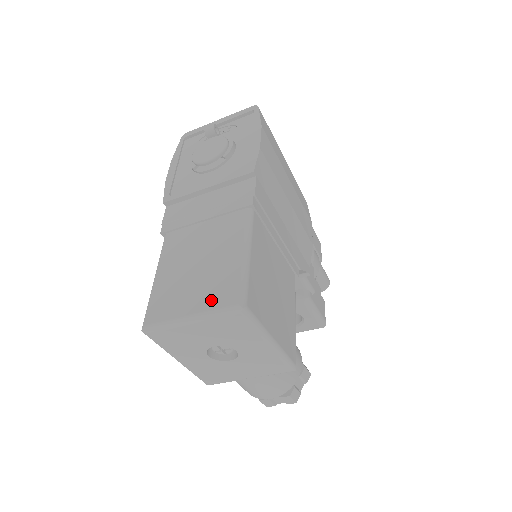
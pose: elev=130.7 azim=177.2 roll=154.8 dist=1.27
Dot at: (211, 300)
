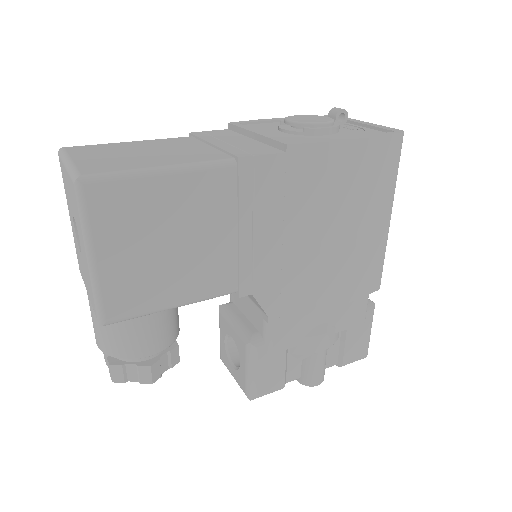
Dot at: (90, 164)
